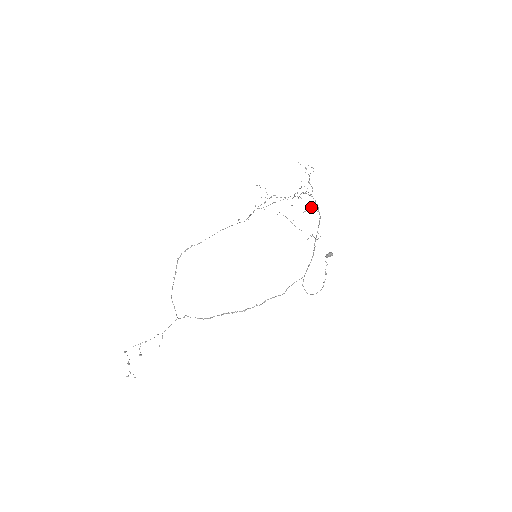
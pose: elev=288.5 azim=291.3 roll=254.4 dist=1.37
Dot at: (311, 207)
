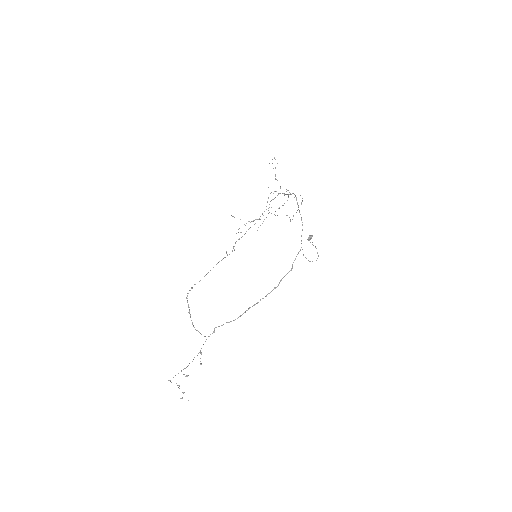
Dot at: occluded
